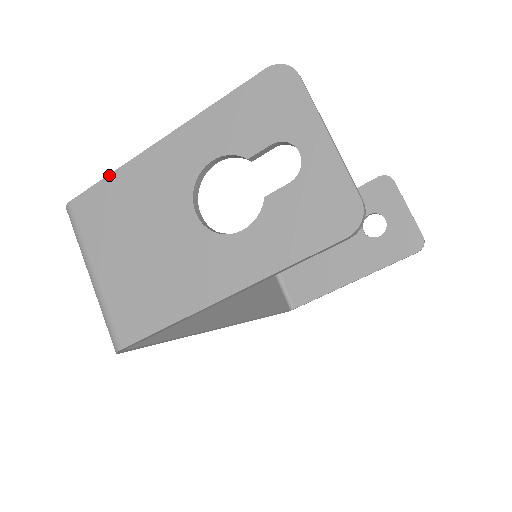
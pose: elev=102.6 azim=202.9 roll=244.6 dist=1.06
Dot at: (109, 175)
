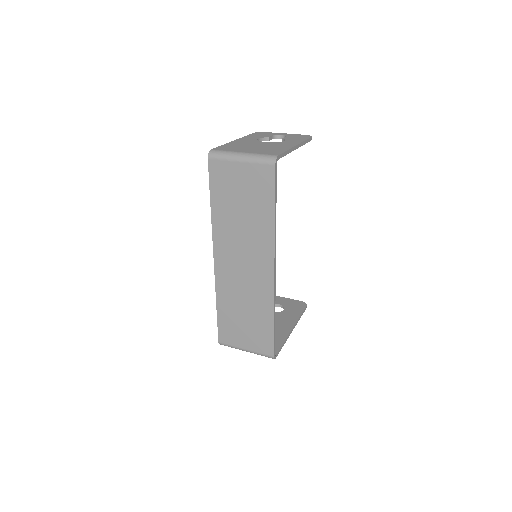
Dot at: (223, 145)
